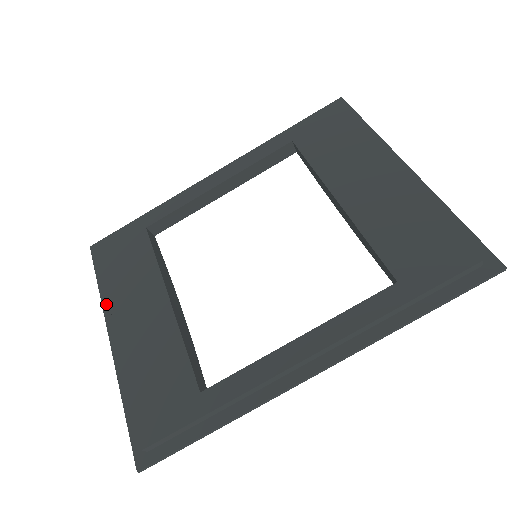
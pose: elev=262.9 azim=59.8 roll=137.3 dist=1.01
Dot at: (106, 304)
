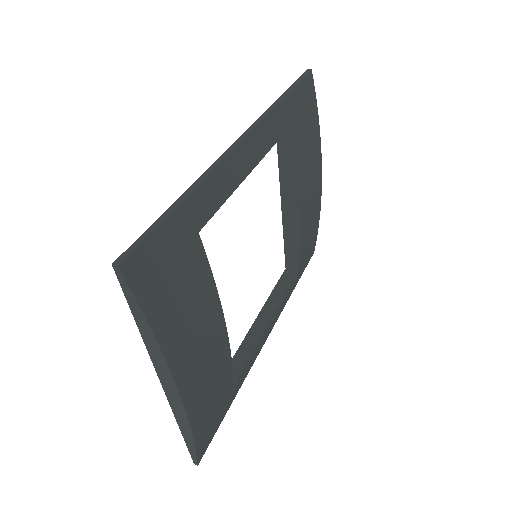
Dot at: occluded
